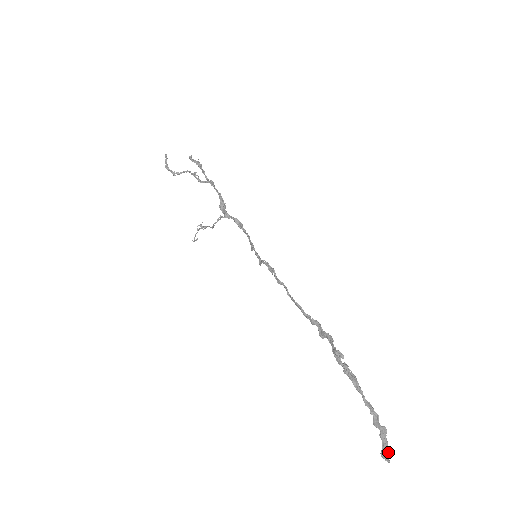
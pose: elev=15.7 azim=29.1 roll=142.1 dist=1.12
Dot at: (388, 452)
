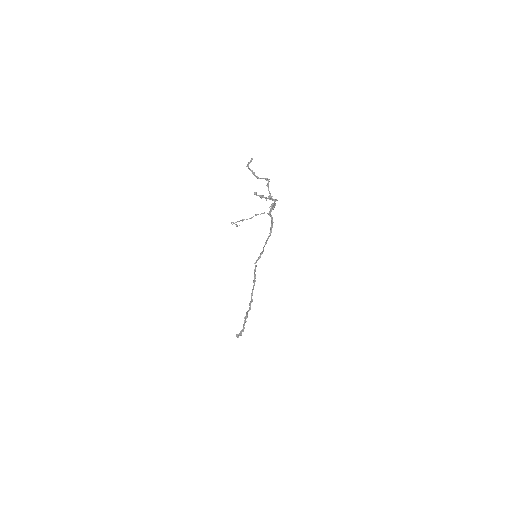
Dot at: (238, 337)
